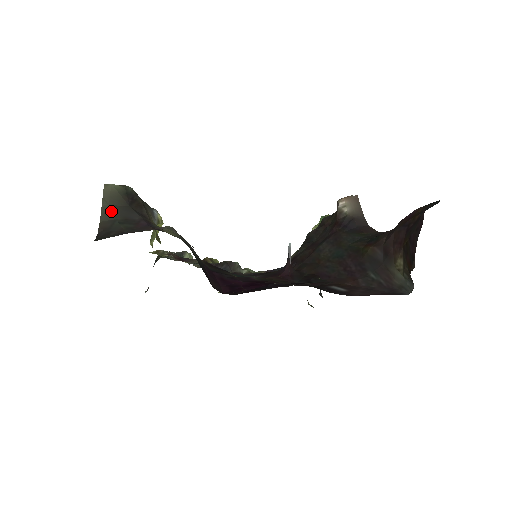
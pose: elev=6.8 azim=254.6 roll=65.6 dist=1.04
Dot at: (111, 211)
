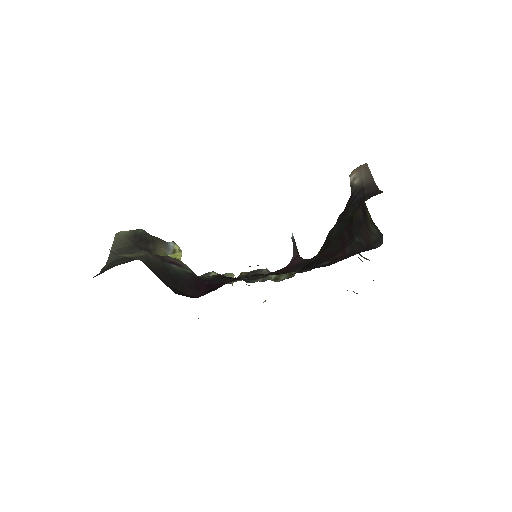
Dot at: (116, 253)
